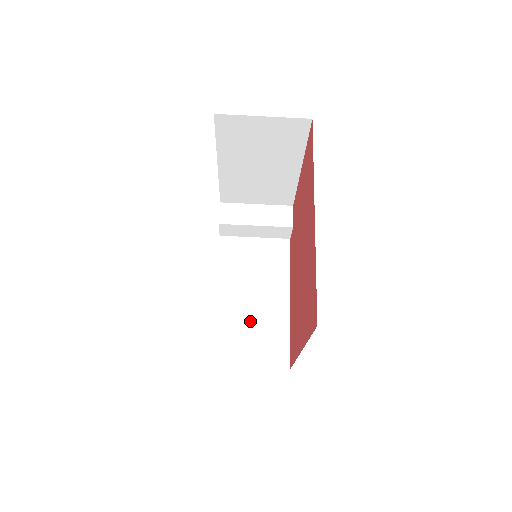
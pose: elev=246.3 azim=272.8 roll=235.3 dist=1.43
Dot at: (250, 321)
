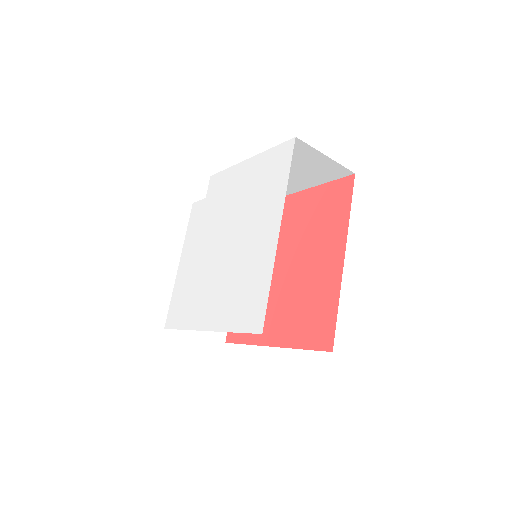
Dot at: occluded
